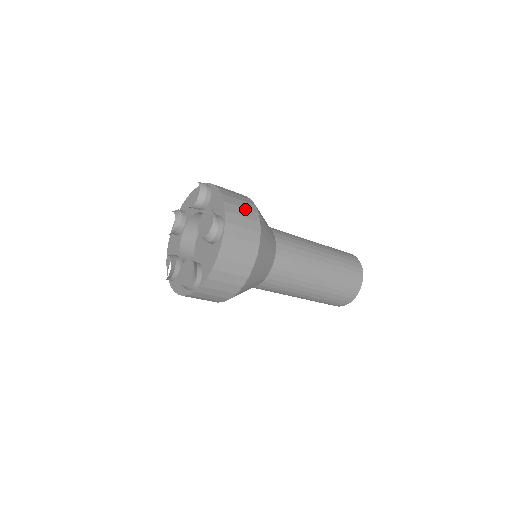
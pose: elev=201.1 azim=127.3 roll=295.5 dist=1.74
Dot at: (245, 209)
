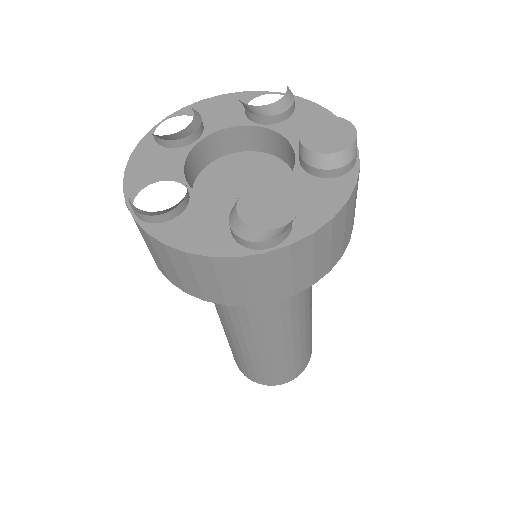
Dot at: occluded
